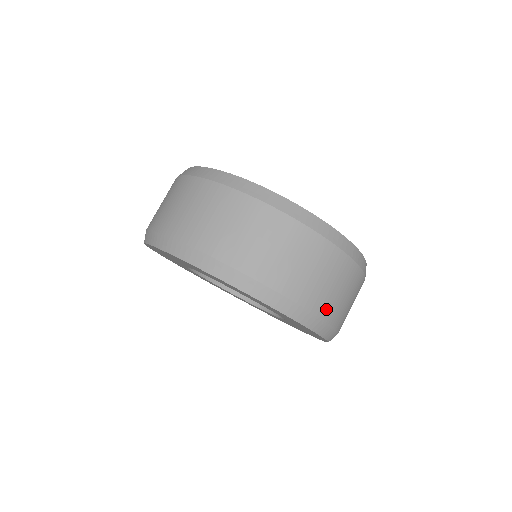
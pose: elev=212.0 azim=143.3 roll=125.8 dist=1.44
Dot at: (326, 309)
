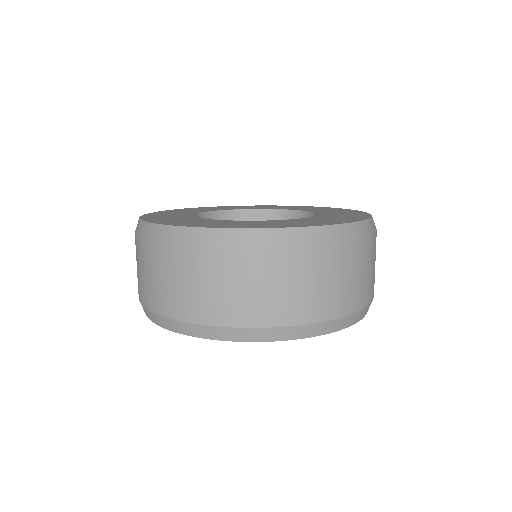
Dot at: (255, 315)
